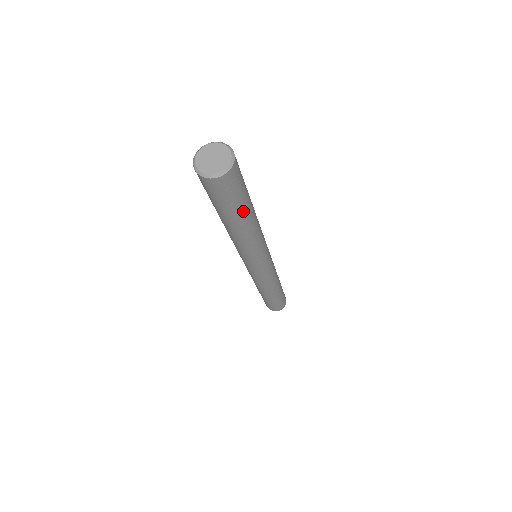
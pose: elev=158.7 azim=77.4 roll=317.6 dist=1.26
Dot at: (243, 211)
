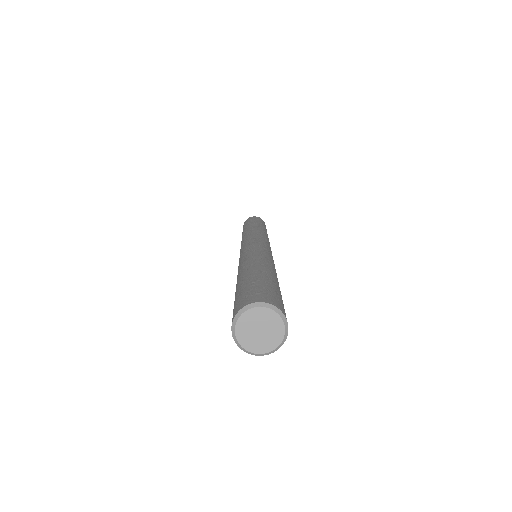
Dot at: occluded
